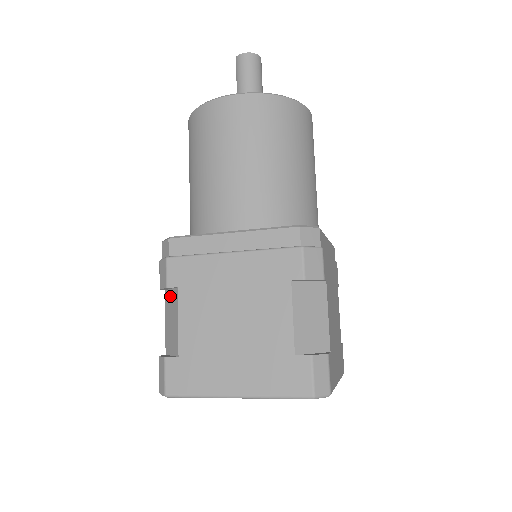
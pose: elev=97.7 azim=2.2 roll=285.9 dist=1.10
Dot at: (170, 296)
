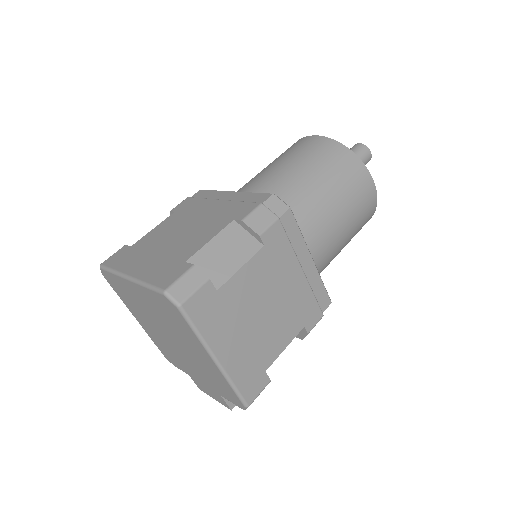
Dot at: occluded
